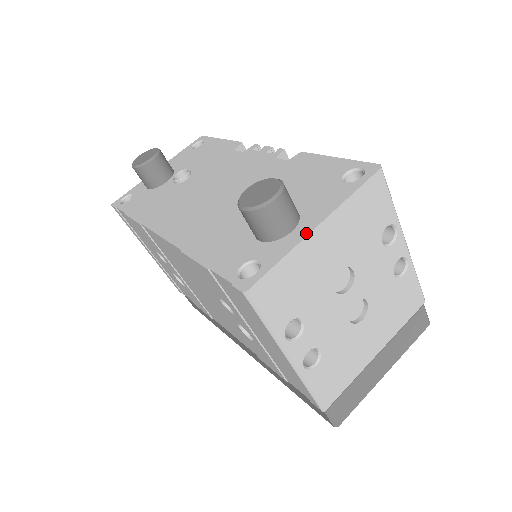
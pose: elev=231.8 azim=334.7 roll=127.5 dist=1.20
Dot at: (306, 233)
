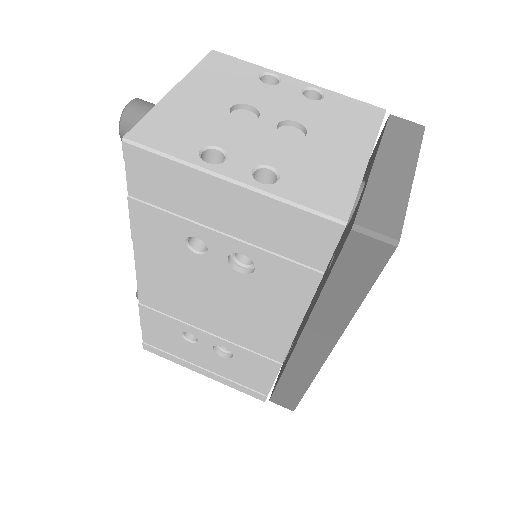
Dot at: (167, 96)
